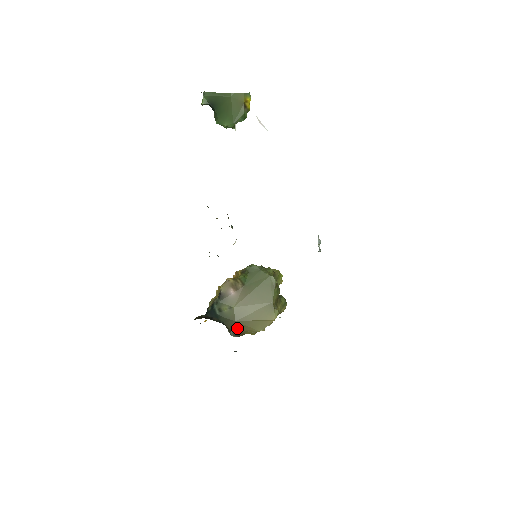
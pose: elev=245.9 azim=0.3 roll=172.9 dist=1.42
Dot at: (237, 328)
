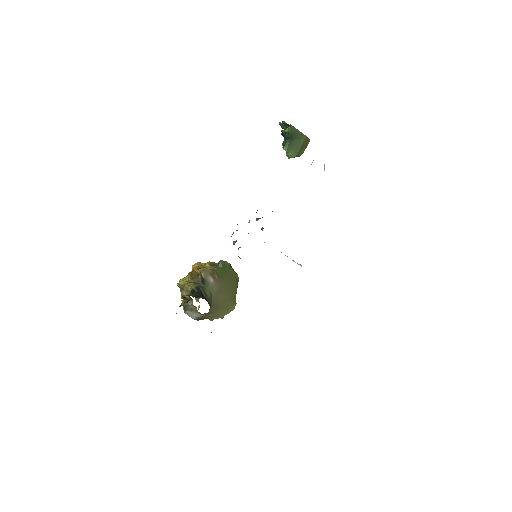
Dot at: (209, 312)
